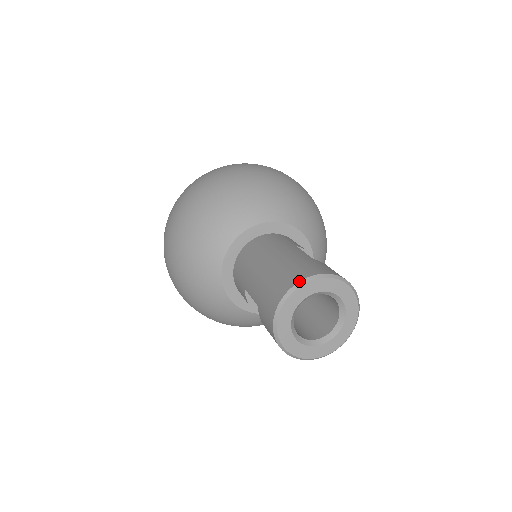
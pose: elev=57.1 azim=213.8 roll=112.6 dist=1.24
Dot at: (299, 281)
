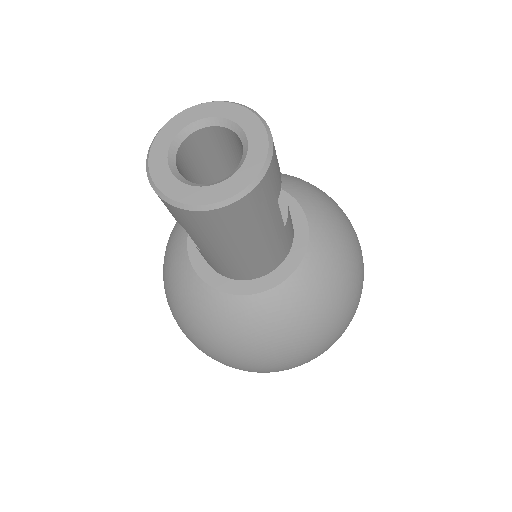
Dot at: (207, 102)
